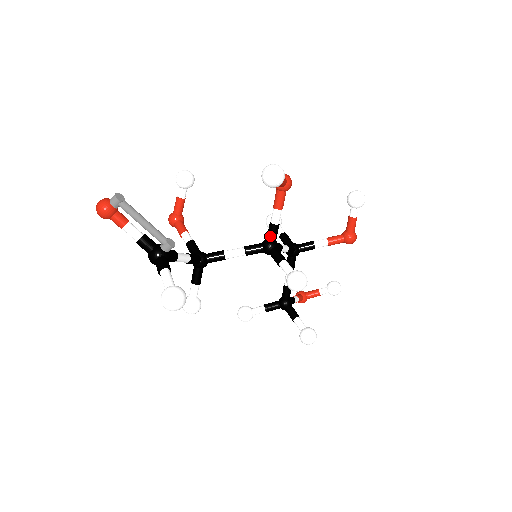
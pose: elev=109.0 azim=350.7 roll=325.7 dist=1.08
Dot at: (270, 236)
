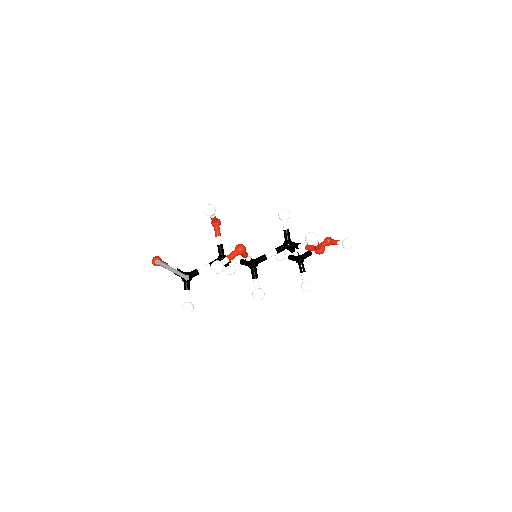
Dot at: (248, 263)
